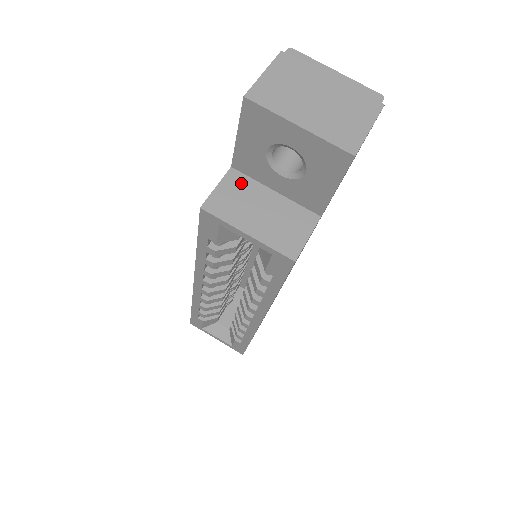
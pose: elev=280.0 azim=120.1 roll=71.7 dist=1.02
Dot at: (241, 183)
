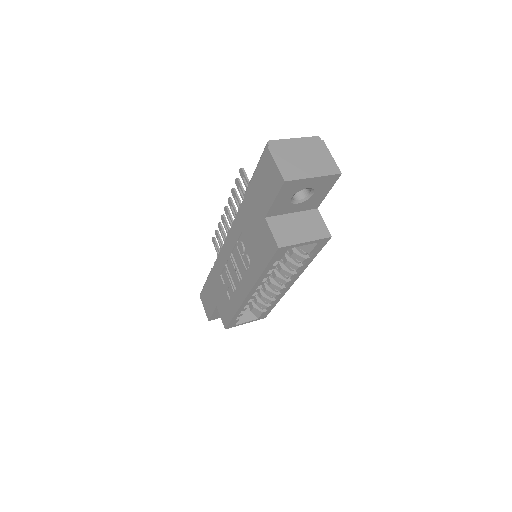
Dot at: (277, 222)
